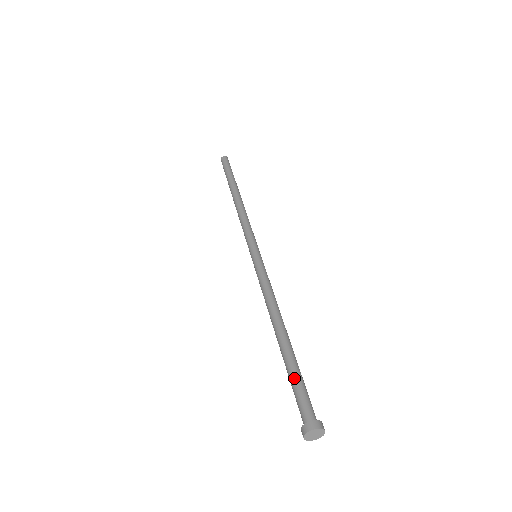
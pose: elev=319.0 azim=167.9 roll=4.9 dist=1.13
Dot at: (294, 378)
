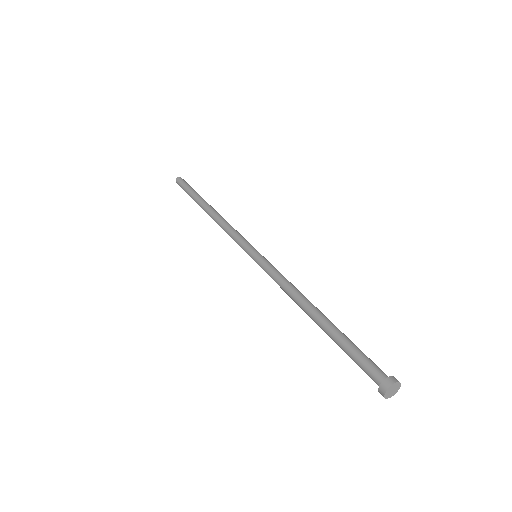
Dot at: (349, 349)
